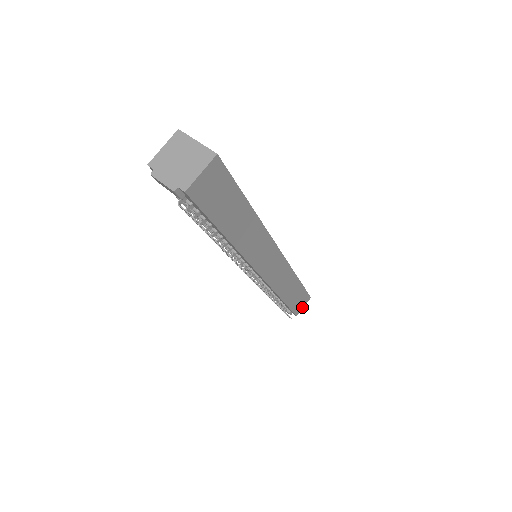
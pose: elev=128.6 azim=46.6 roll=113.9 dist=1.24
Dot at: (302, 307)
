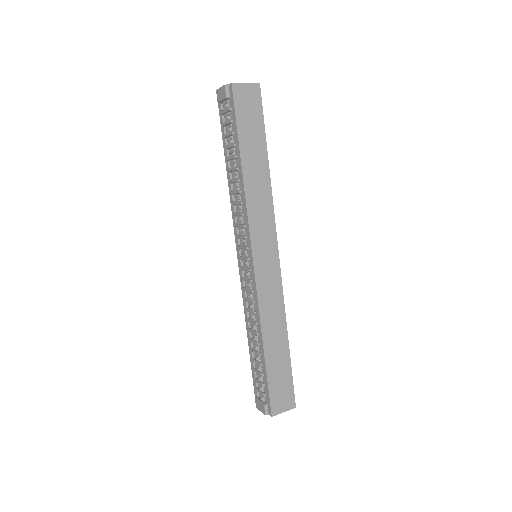
Dot at: (282, 410)
